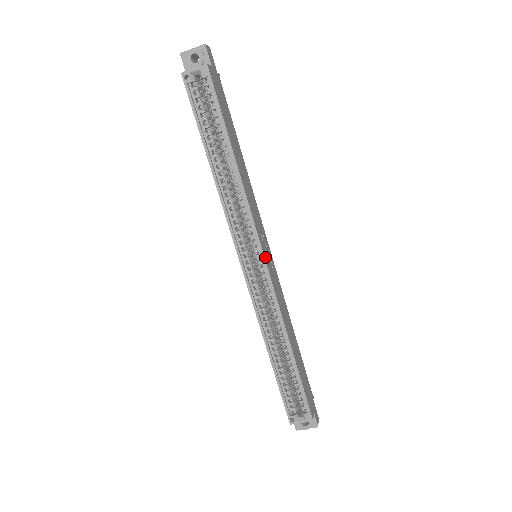
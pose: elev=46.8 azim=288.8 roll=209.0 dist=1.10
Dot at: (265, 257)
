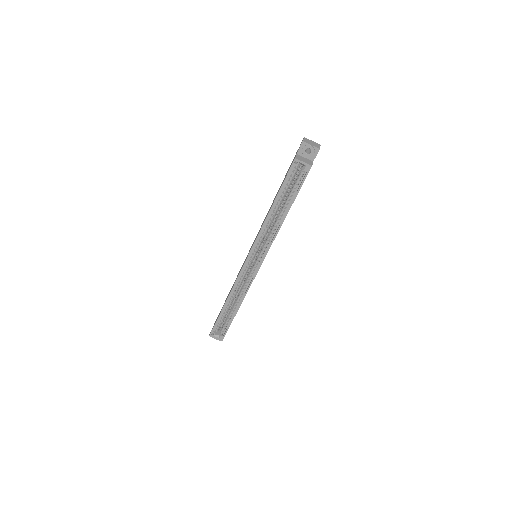
Dot at: occluded
